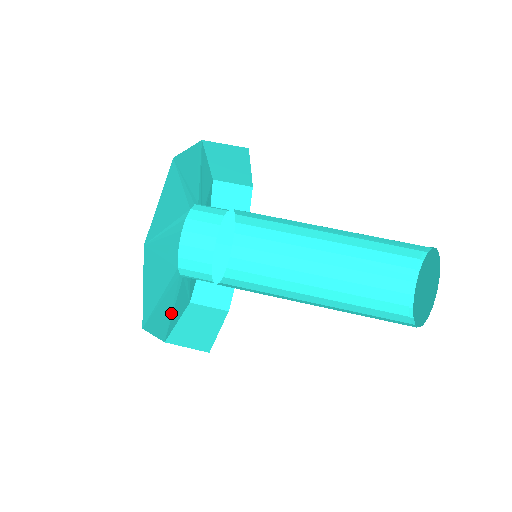
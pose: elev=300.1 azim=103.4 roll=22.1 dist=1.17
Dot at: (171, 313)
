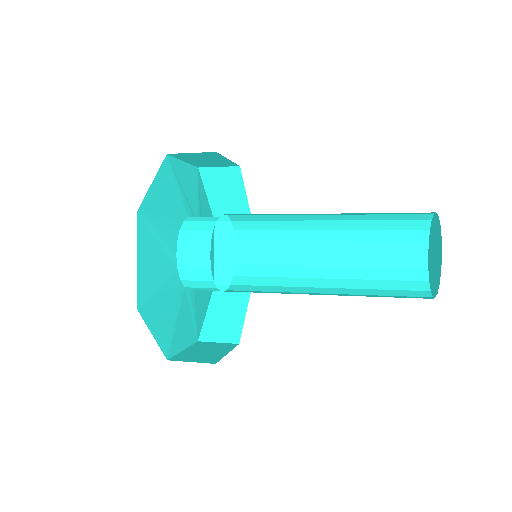
Dot at: (173, 325)
